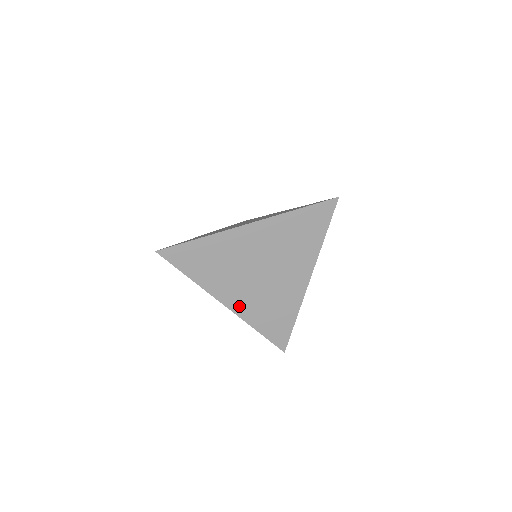
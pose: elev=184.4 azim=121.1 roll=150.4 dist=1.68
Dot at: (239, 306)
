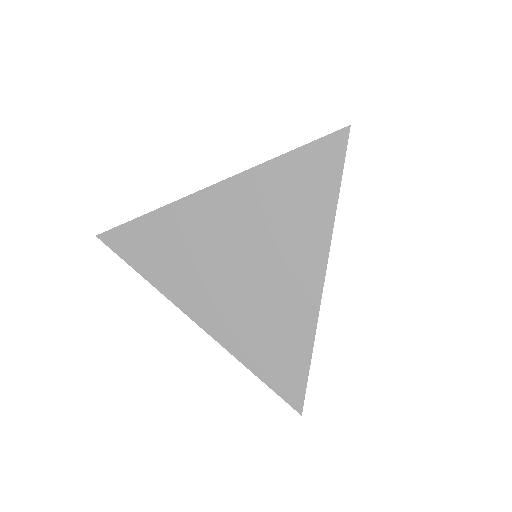
Dot at: (217, 324)
